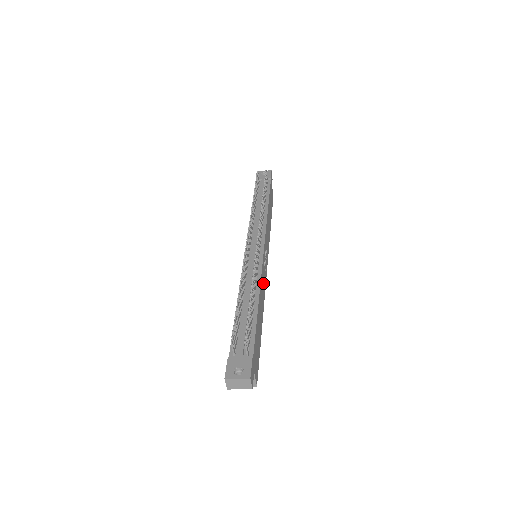
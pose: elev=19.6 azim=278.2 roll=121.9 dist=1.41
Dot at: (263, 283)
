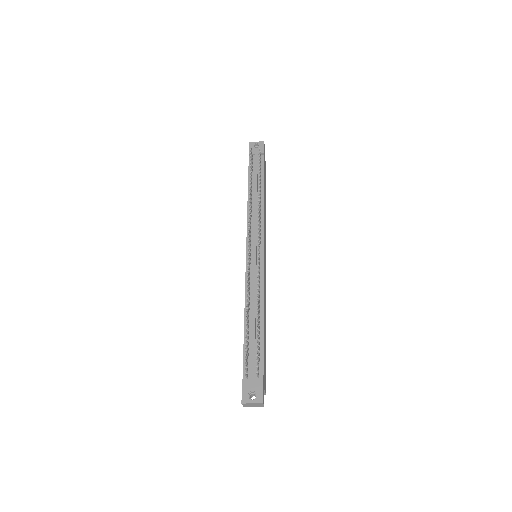
Dot at: (265, 288)
